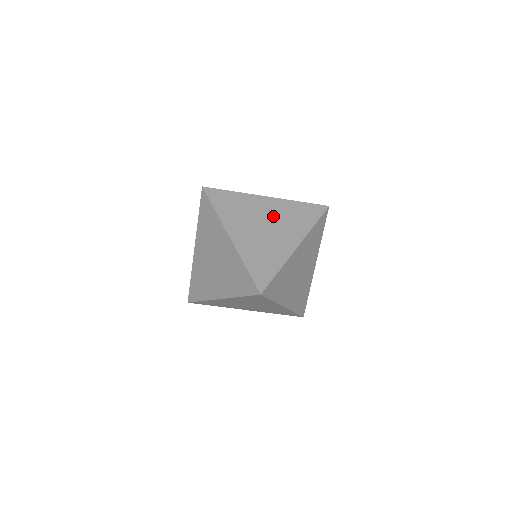
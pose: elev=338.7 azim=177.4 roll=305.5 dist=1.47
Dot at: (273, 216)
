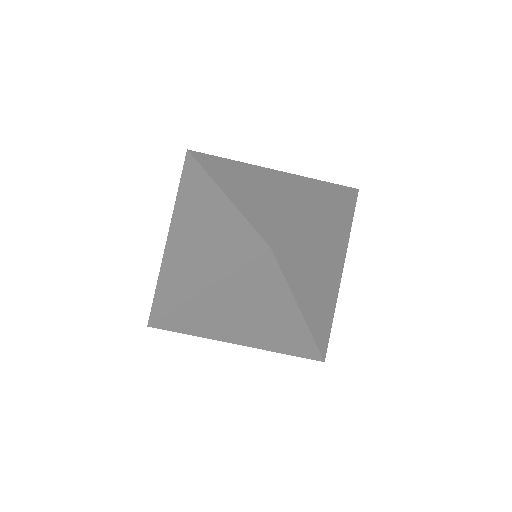
Dot at: (284, 184)
